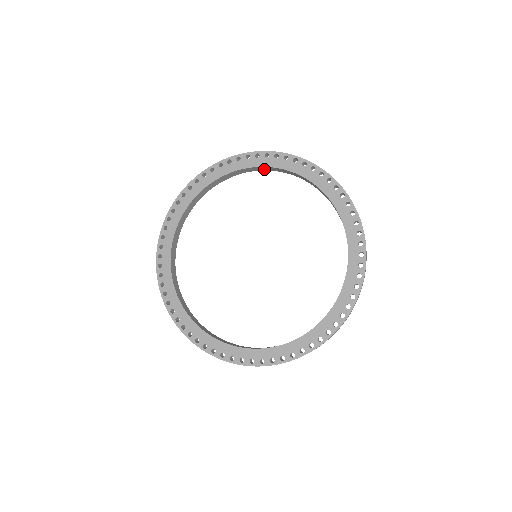
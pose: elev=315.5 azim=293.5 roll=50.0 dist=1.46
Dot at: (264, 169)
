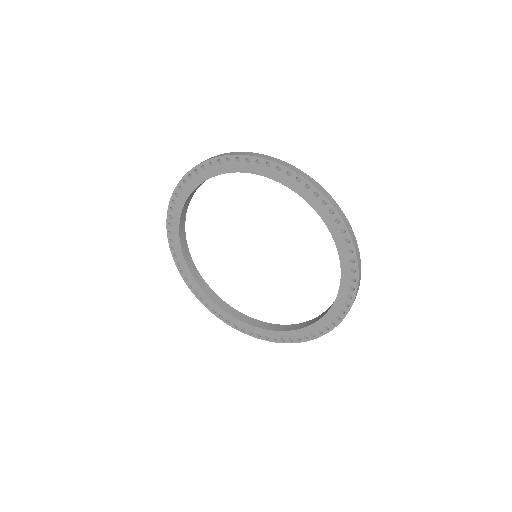
Dot at: occluded
